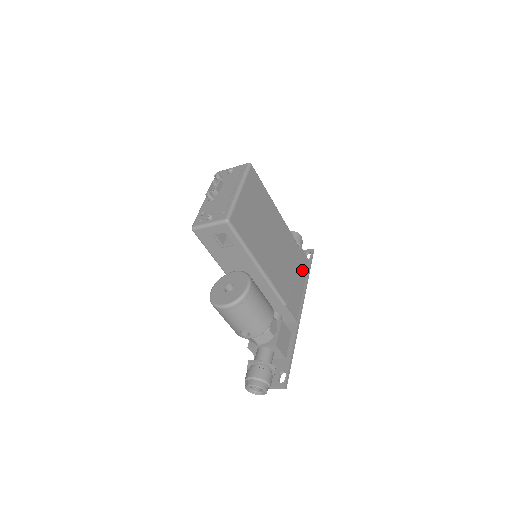
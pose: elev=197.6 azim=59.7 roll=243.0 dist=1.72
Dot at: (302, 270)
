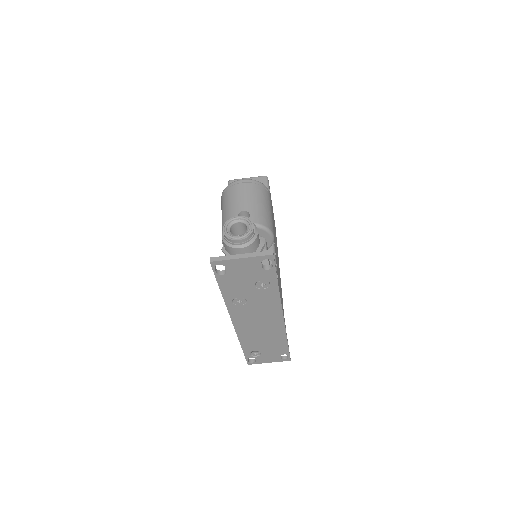
Dot at: occluded
